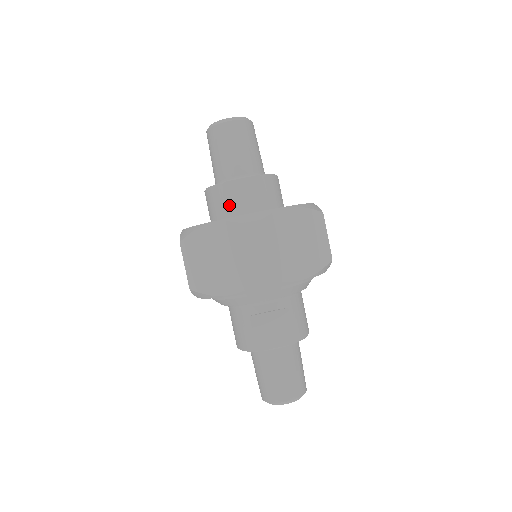
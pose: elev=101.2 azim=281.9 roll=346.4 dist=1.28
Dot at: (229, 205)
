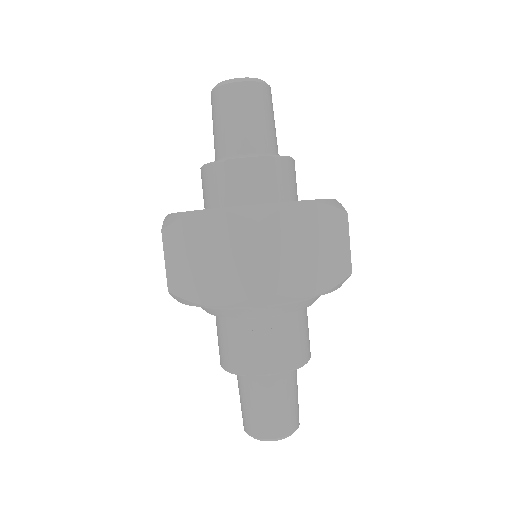
Dot at: (229, 190)
